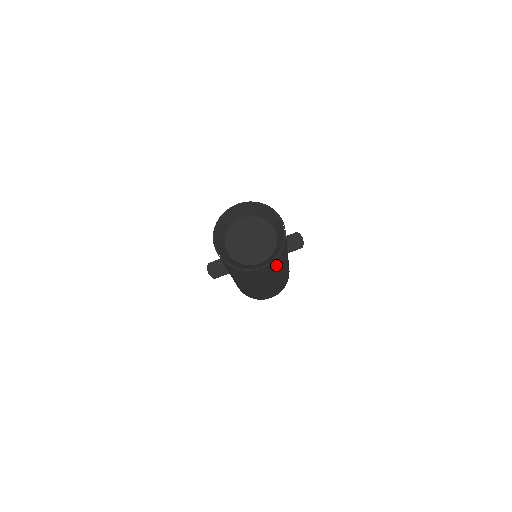
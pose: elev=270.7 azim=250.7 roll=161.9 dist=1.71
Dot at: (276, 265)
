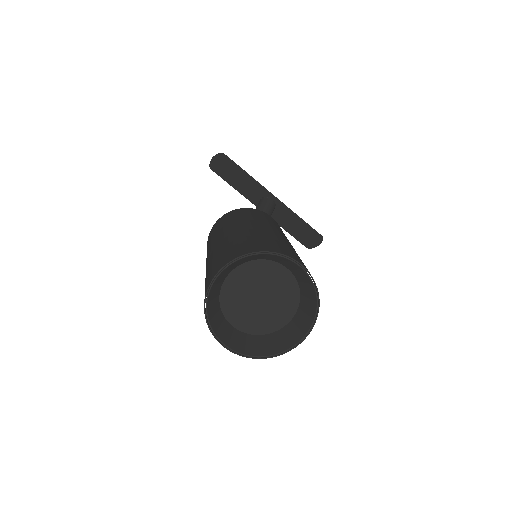
Dot at: occluded
